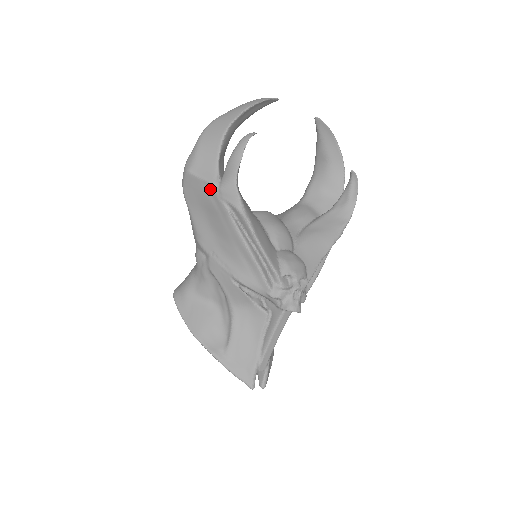
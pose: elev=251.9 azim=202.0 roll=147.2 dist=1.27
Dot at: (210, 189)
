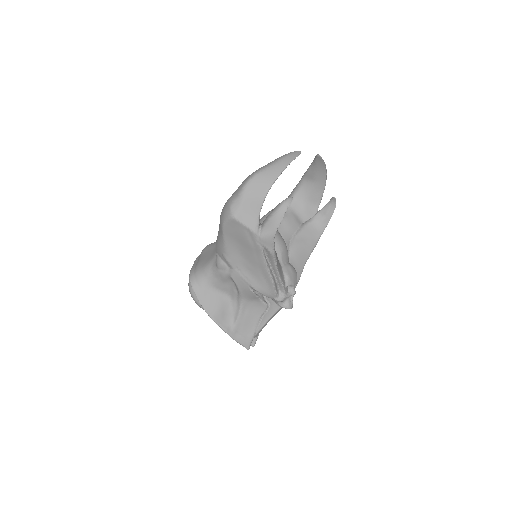
Dot at: (251, 234)
